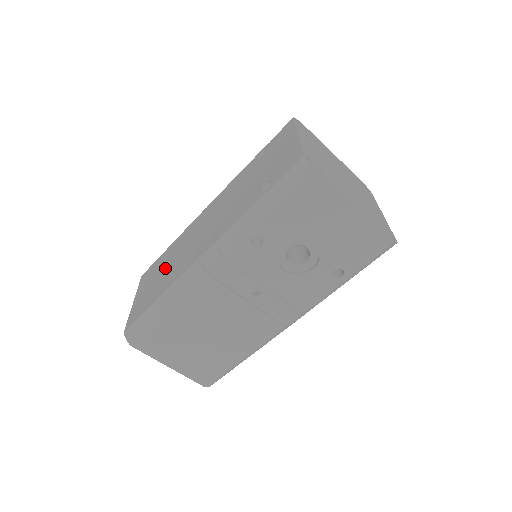
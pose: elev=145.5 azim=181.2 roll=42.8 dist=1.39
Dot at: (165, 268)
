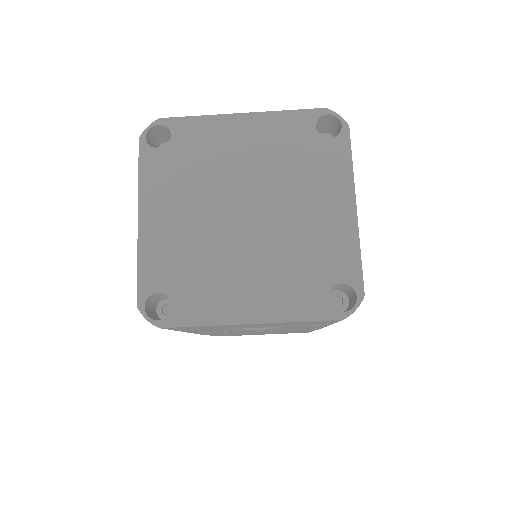
Dot at: occluded
